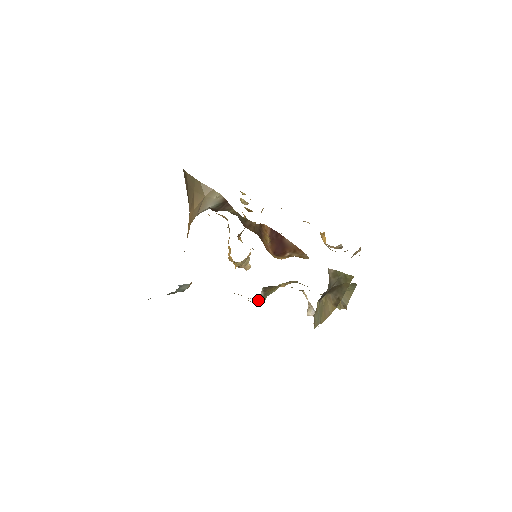
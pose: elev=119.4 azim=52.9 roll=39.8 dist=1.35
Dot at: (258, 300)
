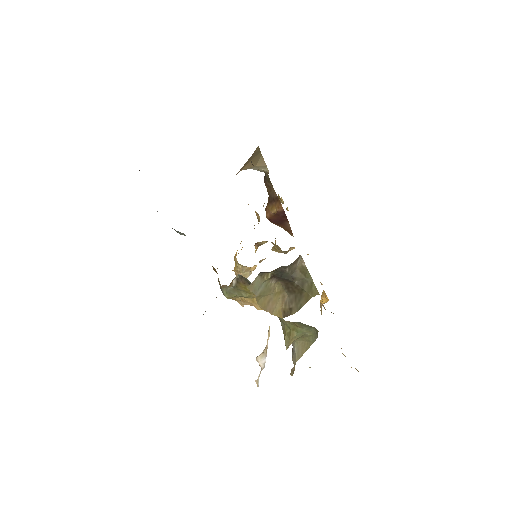
Dot at: (227, 288)
